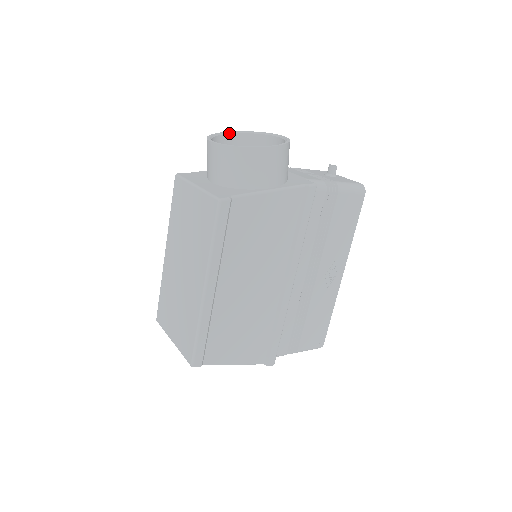
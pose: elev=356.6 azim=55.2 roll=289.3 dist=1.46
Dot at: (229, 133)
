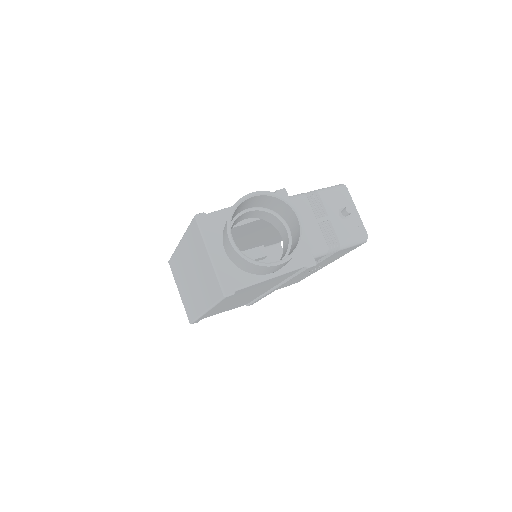
Dot at: (252, 196)
